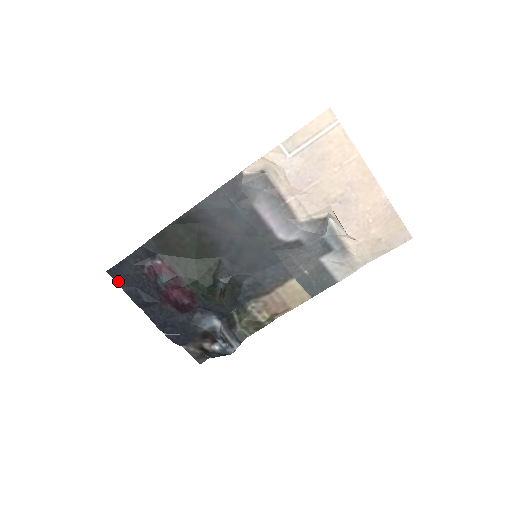
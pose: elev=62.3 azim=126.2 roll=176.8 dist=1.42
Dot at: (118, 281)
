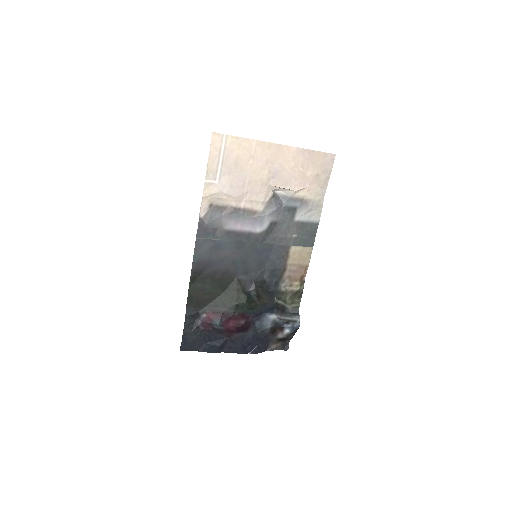
Dot at: (192, 350)
